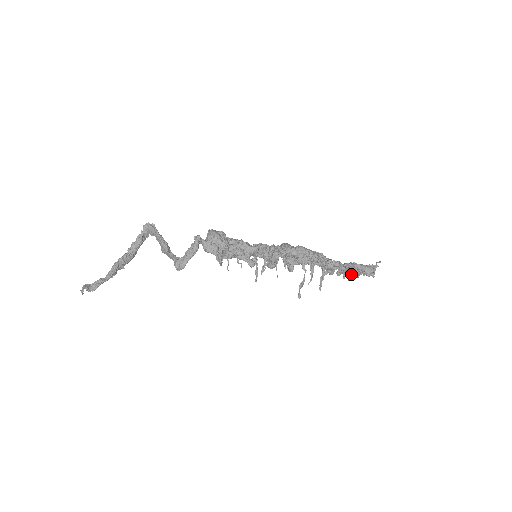
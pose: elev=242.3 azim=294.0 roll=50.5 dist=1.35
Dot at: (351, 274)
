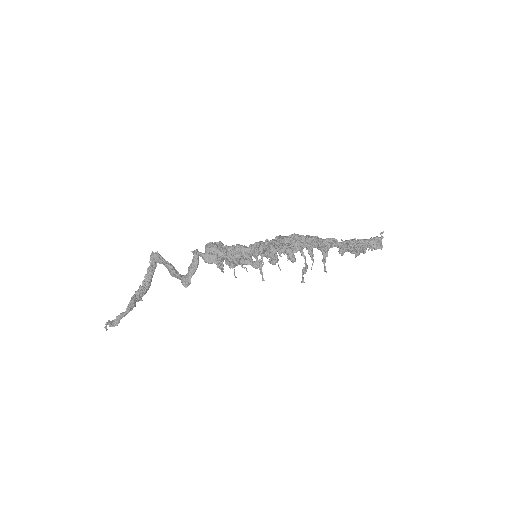
Dot at: (351, 249)
